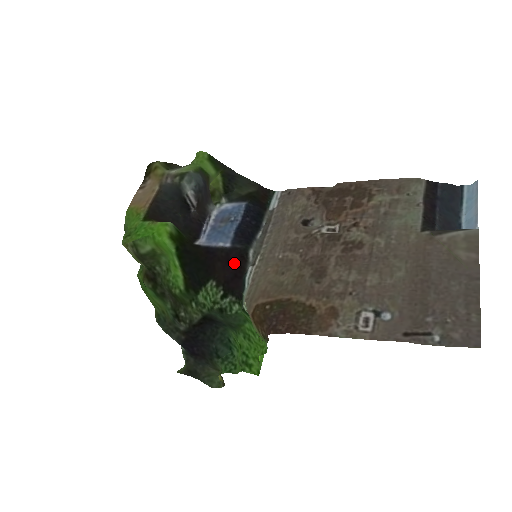
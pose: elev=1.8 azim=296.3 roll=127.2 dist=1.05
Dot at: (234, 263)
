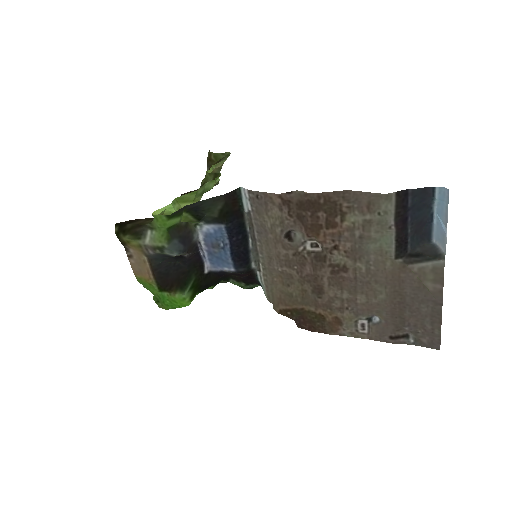
Dot at: (244, 275)
